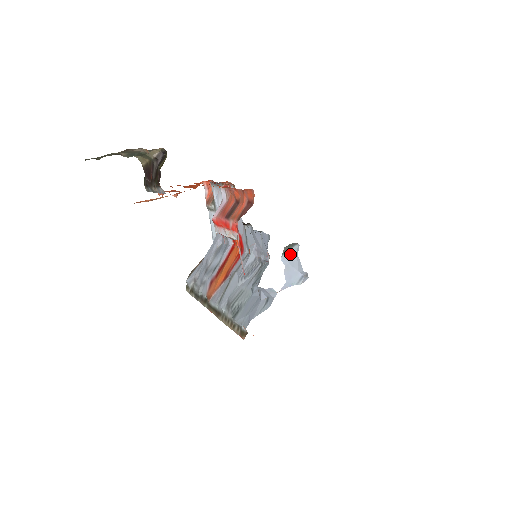
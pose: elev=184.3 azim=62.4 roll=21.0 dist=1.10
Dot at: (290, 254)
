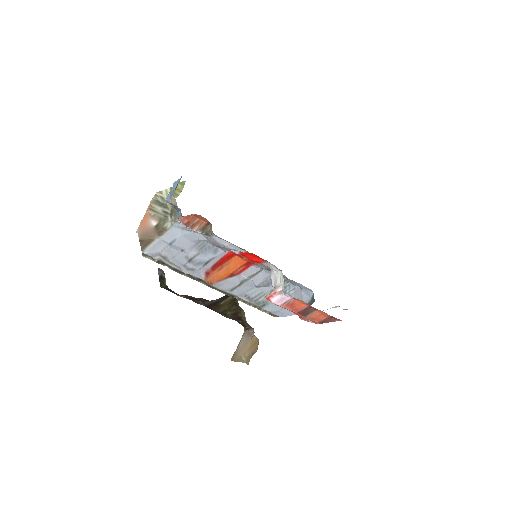
Dot at: occluded
